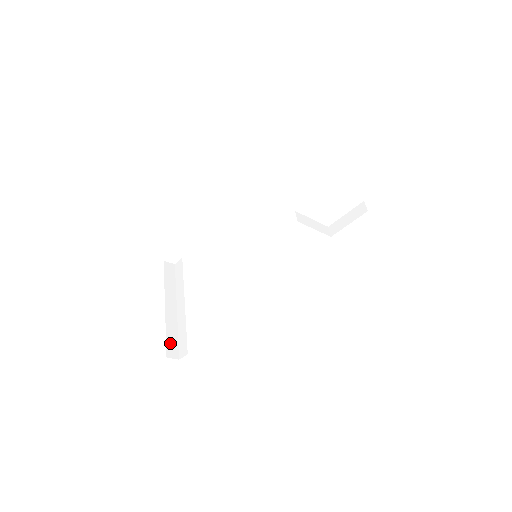
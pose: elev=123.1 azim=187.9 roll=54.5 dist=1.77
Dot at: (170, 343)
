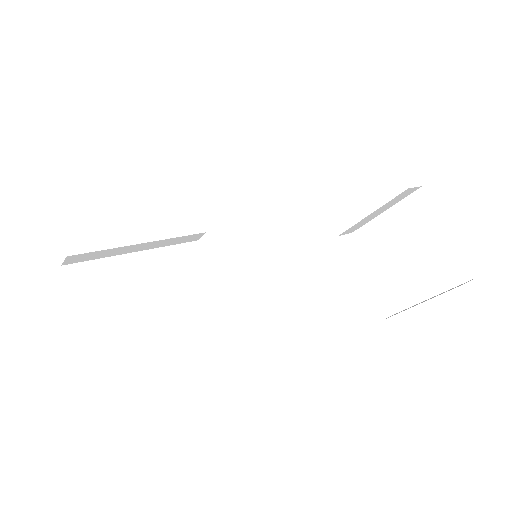
Dot at: (87, 267)
